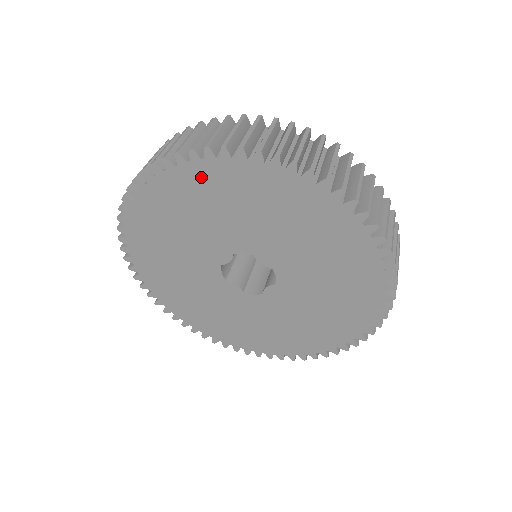
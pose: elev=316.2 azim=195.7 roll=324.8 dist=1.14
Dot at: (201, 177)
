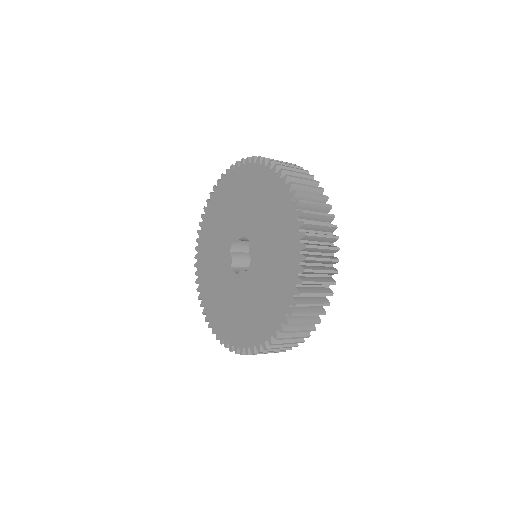
Dot at: (206, 230)
